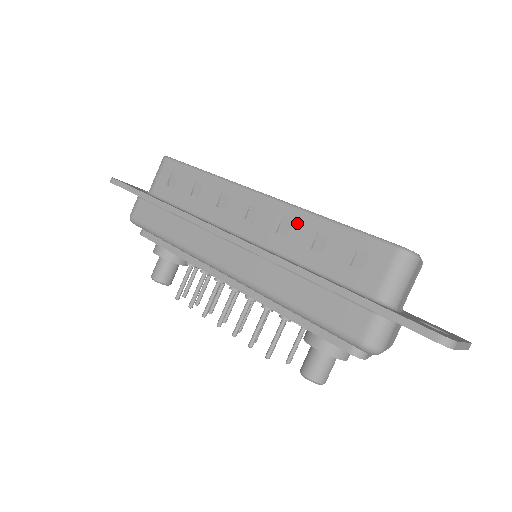
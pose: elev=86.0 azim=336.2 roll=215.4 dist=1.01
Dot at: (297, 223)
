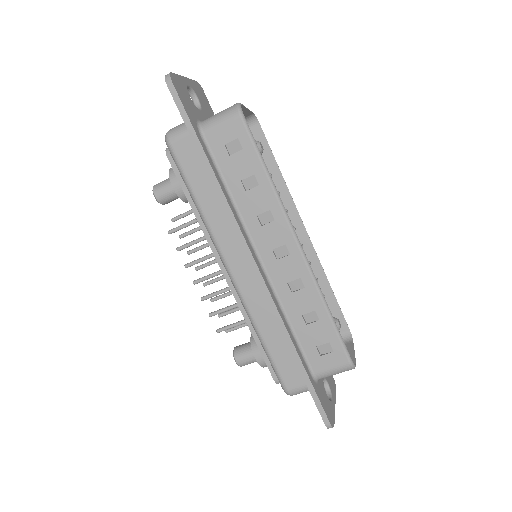
Dot at: (307, 292)
